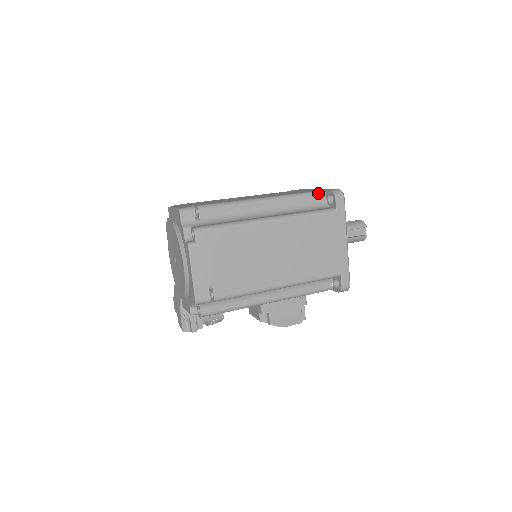
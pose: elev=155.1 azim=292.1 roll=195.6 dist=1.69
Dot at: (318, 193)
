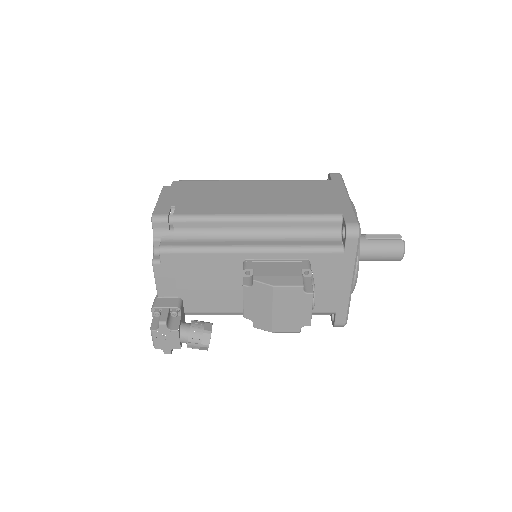
Dot at: occluded
